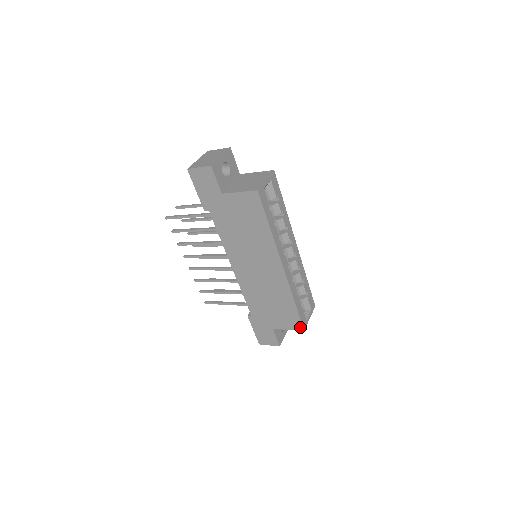
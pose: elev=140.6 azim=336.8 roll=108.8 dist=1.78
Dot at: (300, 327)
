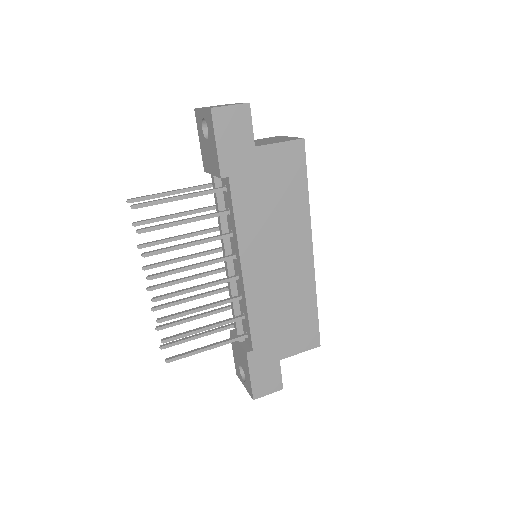
Dot at: (316, 342)
